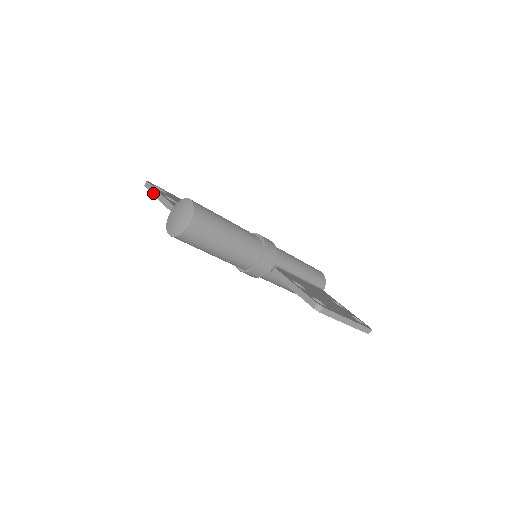
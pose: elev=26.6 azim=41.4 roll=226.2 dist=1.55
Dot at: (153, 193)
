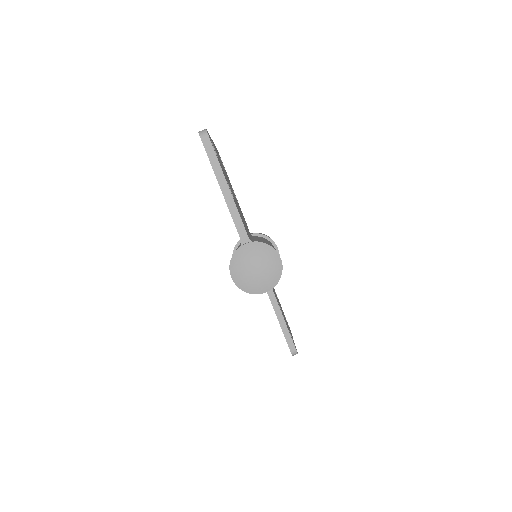
Dot at: (216, 172)
